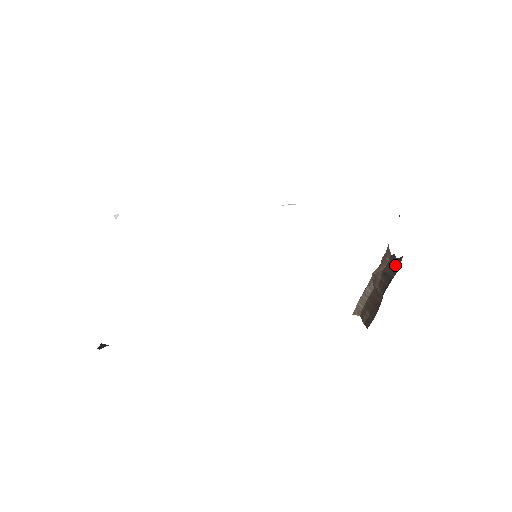
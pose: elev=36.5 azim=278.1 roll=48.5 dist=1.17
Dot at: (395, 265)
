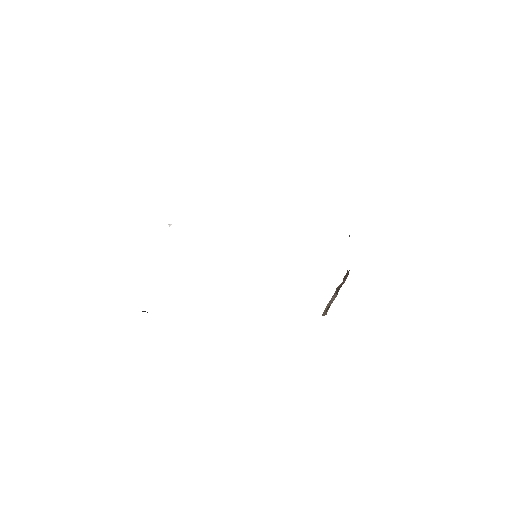
Dot at: occluded
